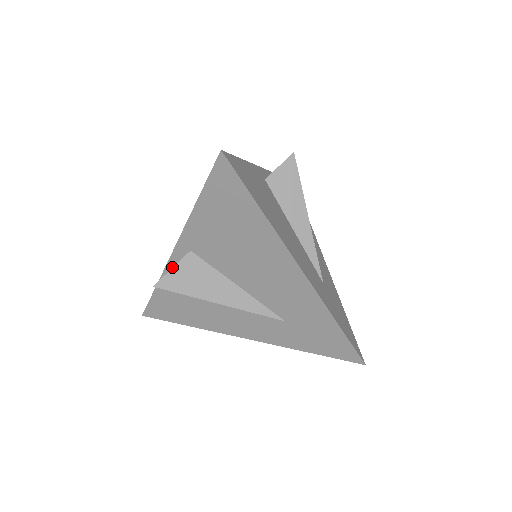
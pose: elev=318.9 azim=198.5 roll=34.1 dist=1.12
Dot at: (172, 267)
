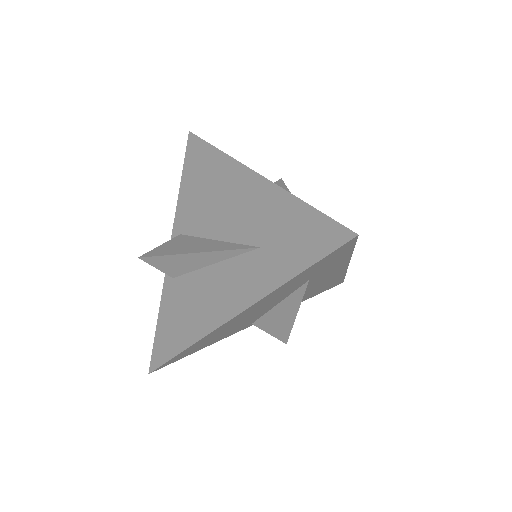
Dot at: occluded
